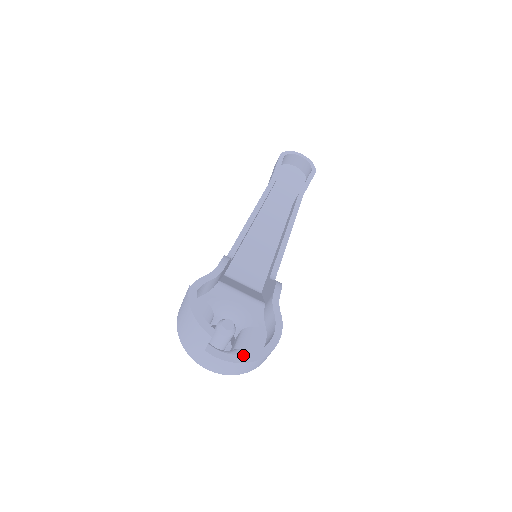
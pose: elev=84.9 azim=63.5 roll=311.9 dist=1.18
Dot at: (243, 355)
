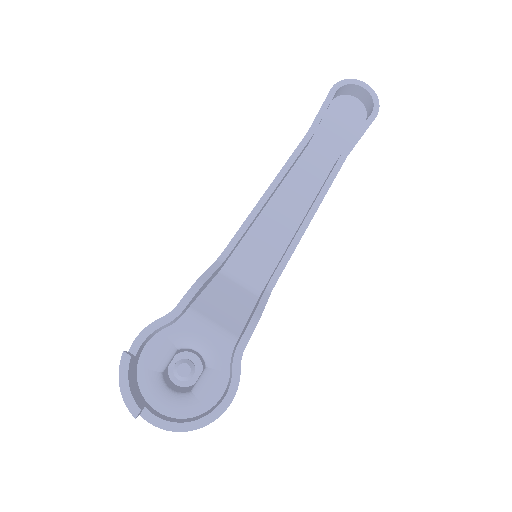
Dot at: (181, 422)
